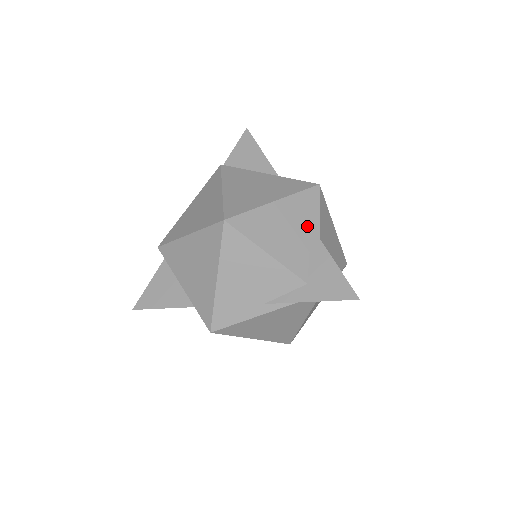
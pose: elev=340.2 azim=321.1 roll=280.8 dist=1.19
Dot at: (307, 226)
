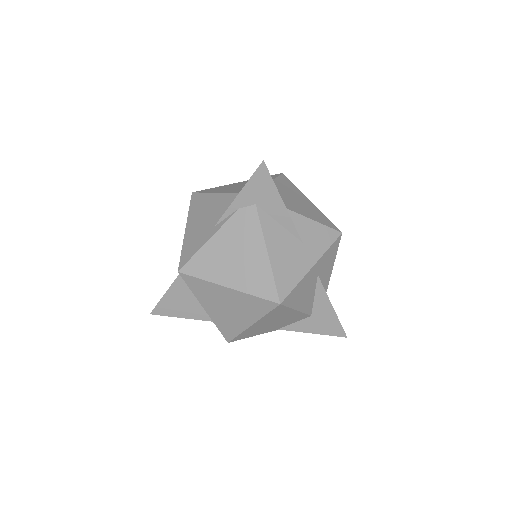
Dot at: occluded
